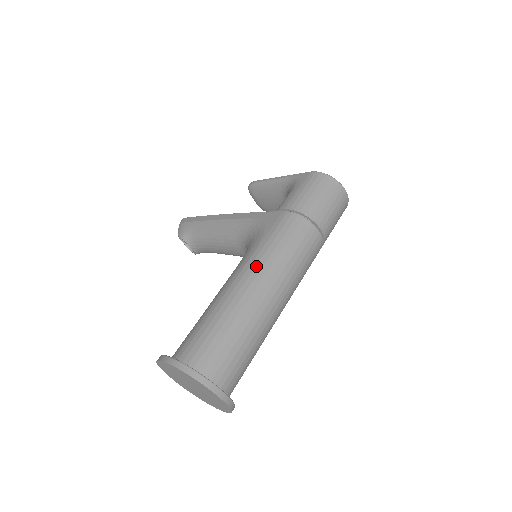
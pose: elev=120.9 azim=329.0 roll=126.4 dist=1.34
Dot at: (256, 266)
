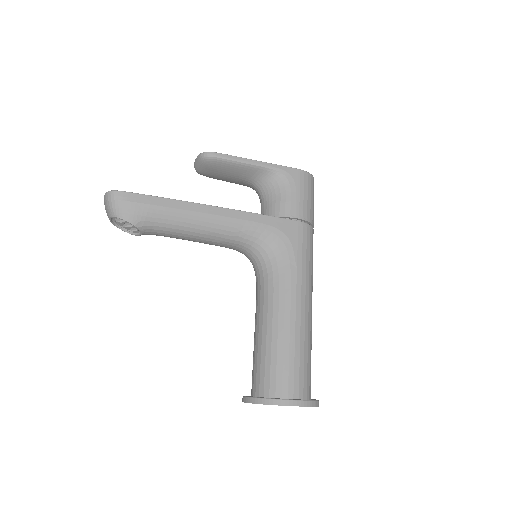
Dot at: (306, 288)
